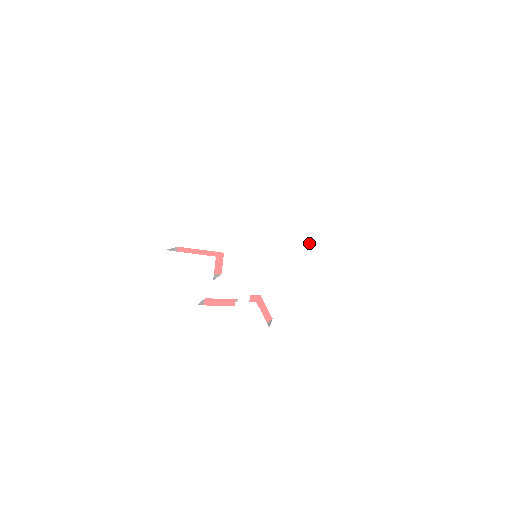
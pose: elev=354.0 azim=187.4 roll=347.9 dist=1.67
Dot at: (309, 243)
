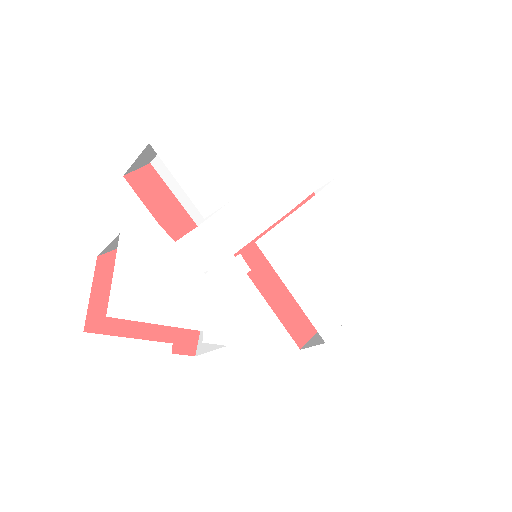
Dot at: (332, 294)
